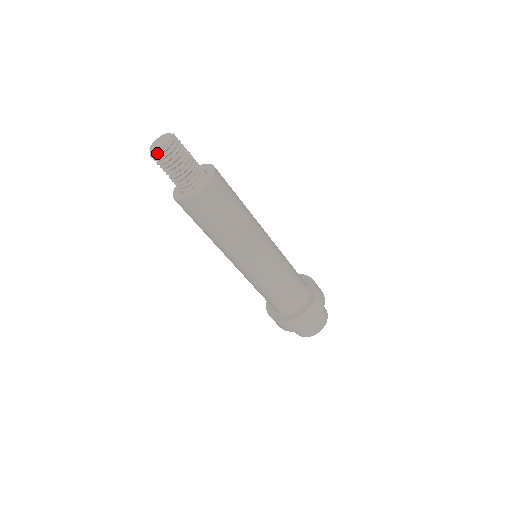
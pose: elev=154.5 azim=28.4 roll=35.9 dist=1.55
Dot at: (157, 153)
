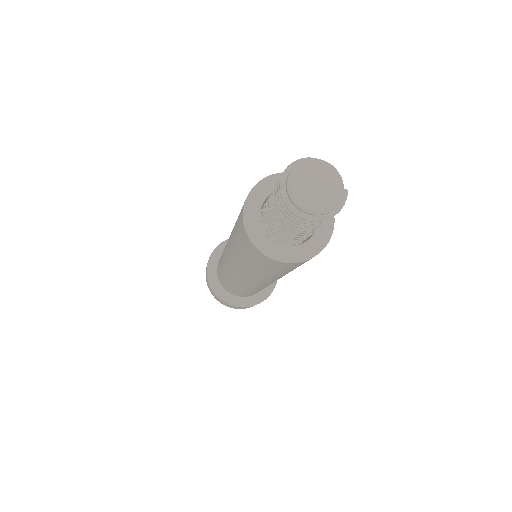
Dot at: (295, 208)
